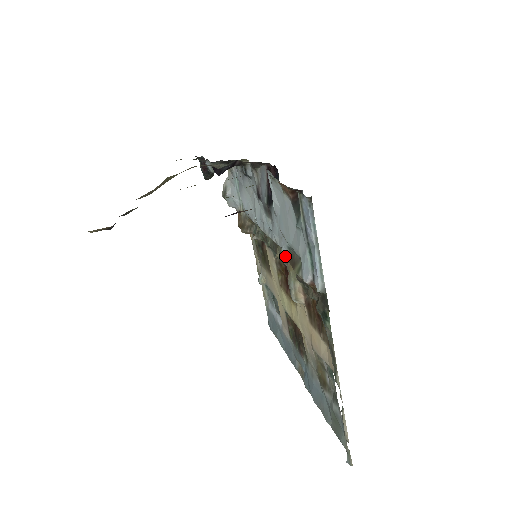
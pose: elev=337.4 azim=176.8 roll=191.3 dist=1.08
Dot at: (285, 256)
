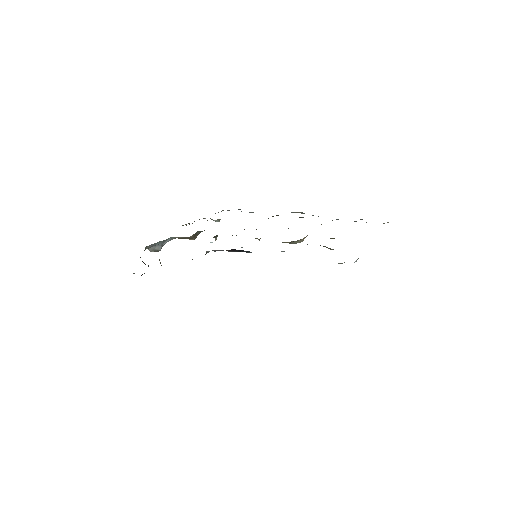
Dot at: occluded
